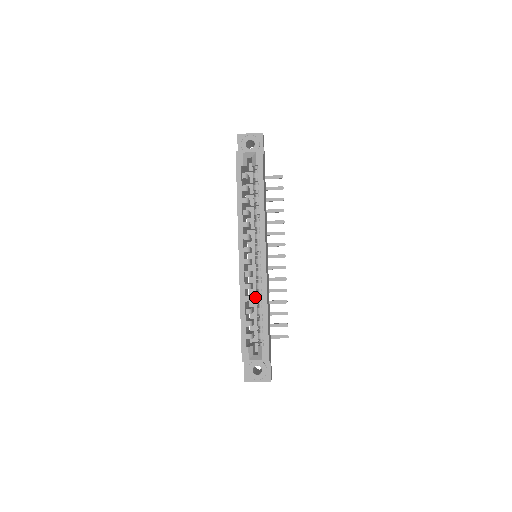
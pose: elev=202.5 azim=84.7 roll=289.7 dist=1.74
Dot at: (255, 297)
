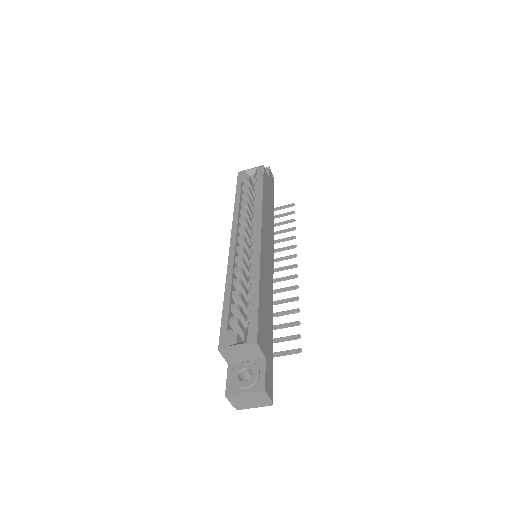
Dot at: occluded
